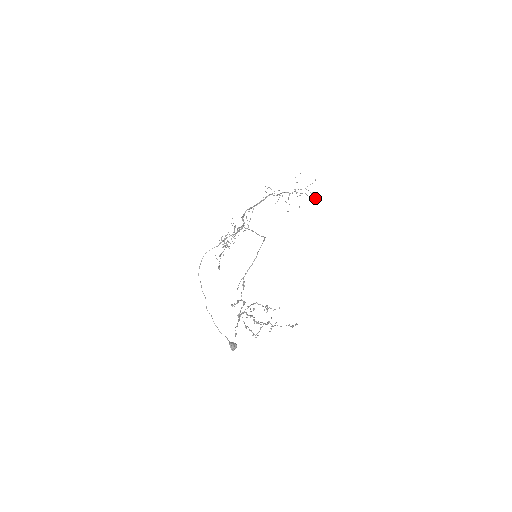
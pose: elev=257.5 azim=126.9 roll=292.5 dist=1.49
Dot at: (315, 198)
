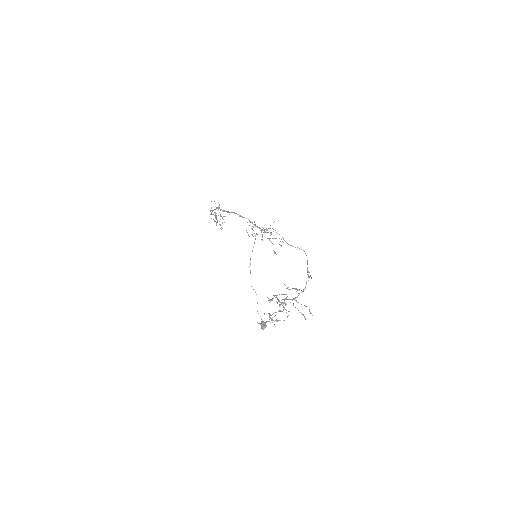
Dot at: (222, 228)
